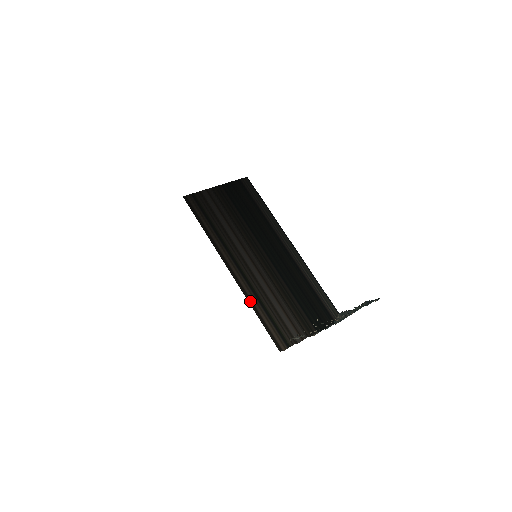
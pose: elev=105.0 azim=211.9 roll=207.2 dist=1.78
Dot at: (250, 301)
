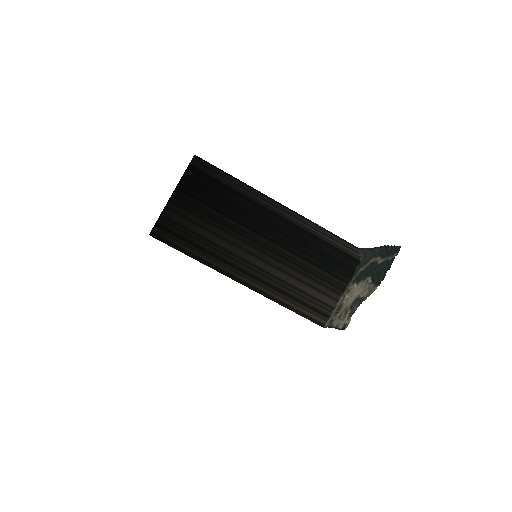
Dot at: (273, 299)
